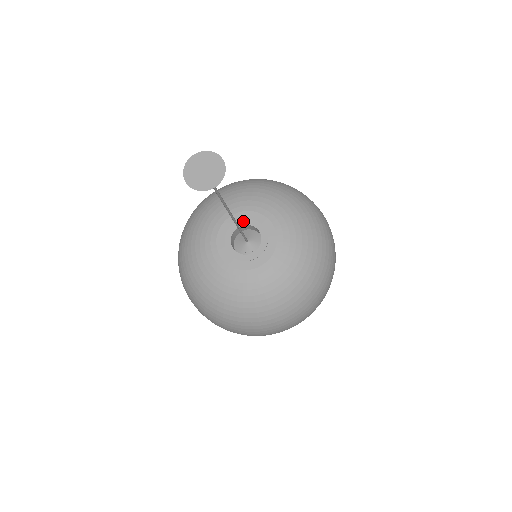
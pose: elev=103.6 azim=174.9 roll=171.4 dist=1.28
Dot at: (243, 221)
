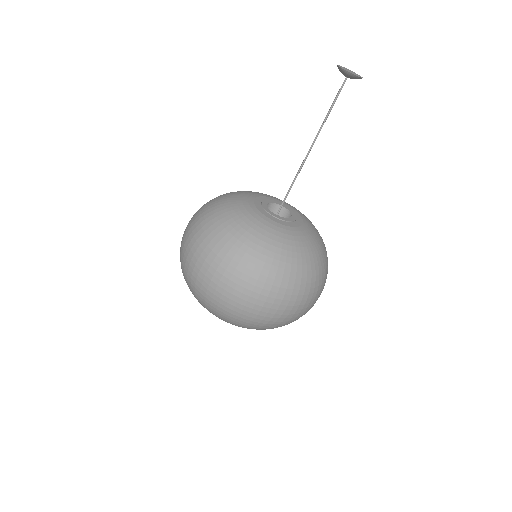
Dot at: (268, 200)
